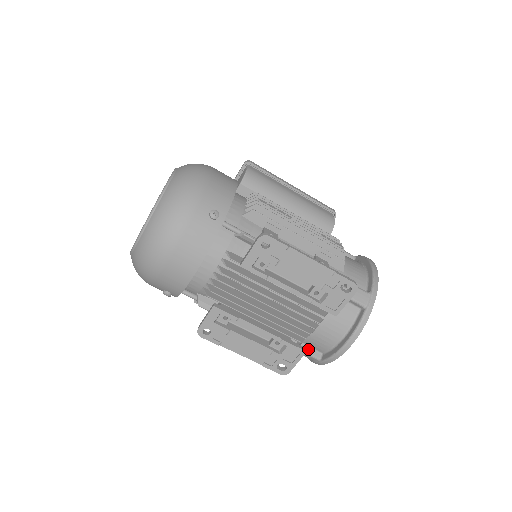
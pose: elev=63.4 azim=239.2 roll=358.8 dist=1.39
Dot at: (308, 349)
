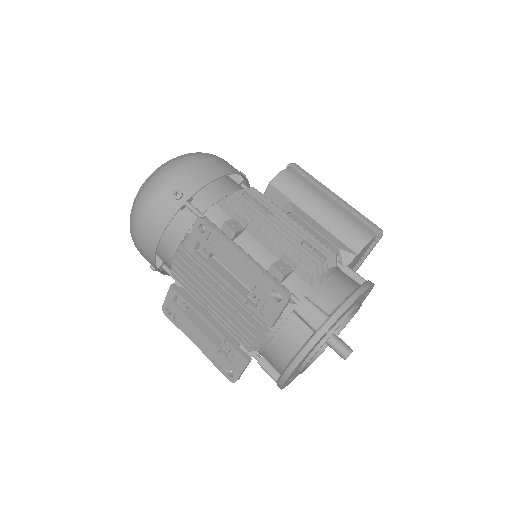
Dot at: (267, 365)
